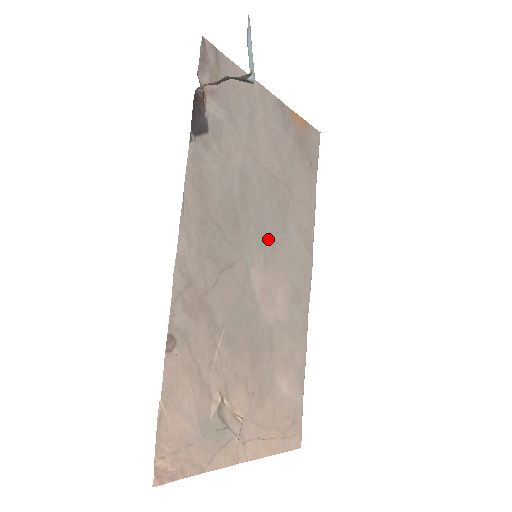
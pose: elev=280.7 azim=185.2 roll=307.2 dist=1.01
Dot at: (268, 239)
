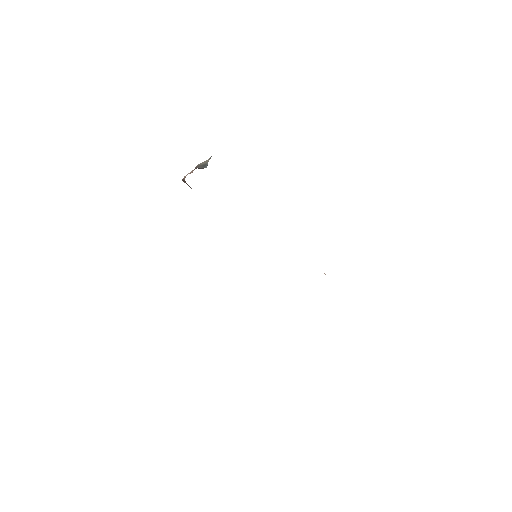
Dot at: occluded
